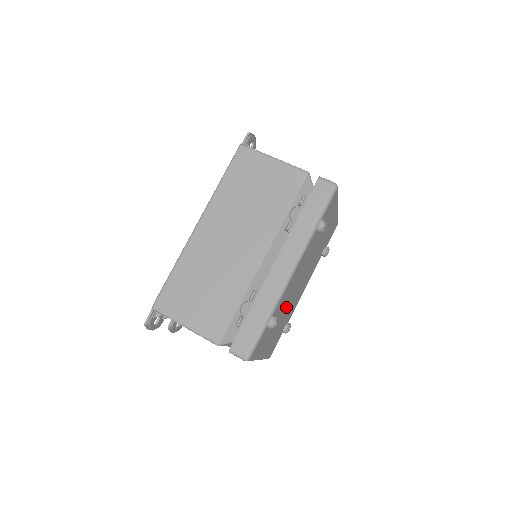
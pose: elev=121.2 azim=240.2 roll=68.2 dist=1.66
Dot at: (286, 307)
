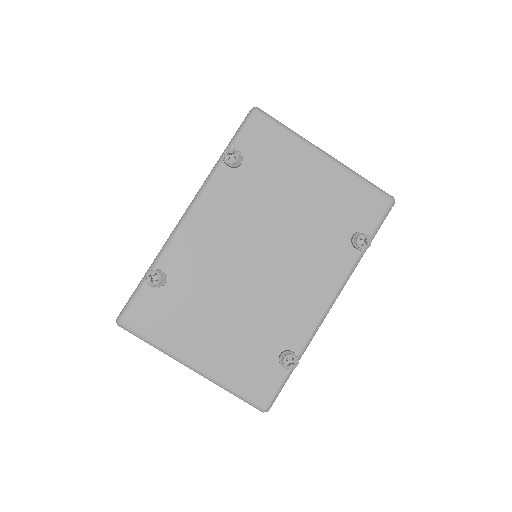
Dot at: (231, 292)
